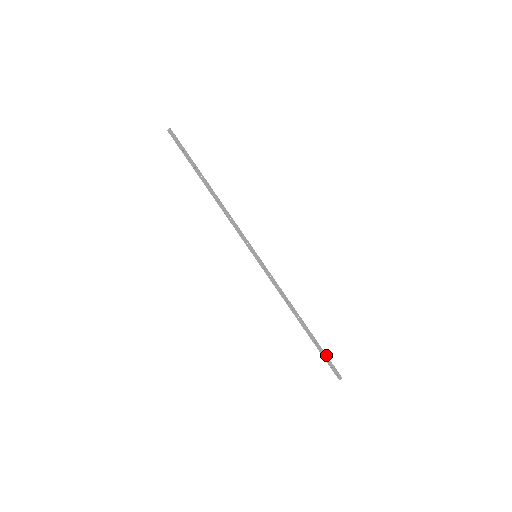
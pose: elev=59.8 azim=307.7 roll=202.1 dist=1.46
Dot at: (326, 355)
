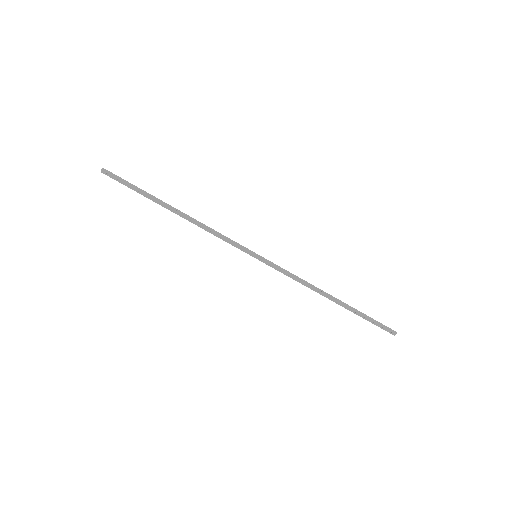
Dot at: (371, 318)
